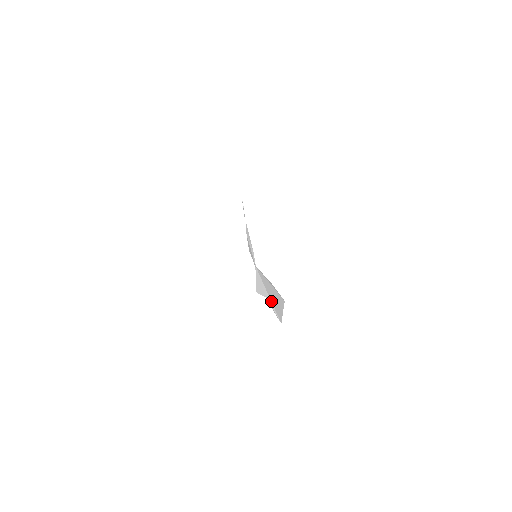
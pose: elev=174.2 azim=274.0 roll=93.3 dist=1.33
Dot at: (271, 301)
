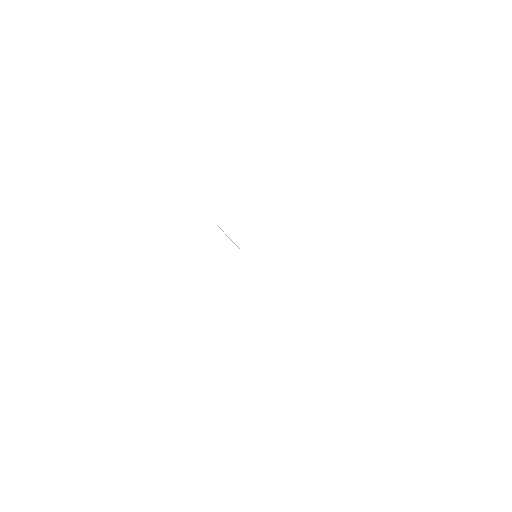
Dot at: occluded
